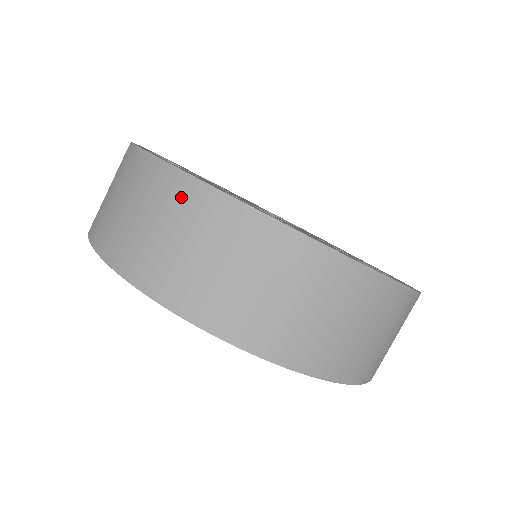
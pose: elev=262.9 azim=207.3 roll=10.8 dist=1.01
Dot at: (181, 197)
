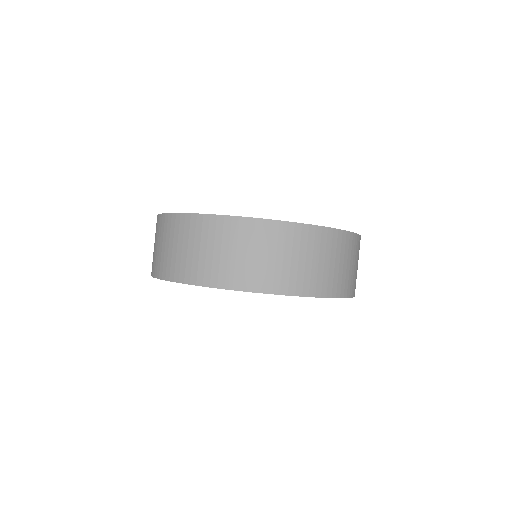
Dot at: (302, 237)
